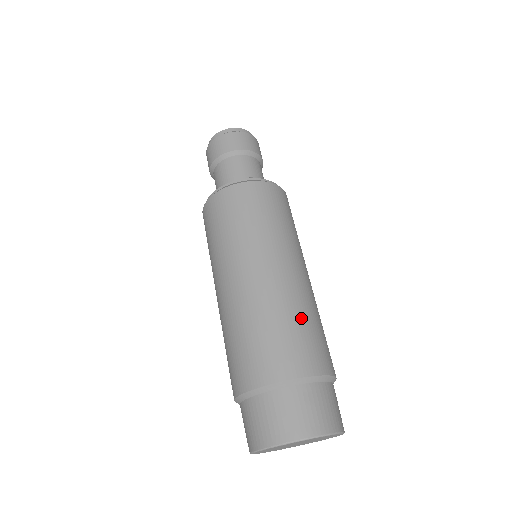
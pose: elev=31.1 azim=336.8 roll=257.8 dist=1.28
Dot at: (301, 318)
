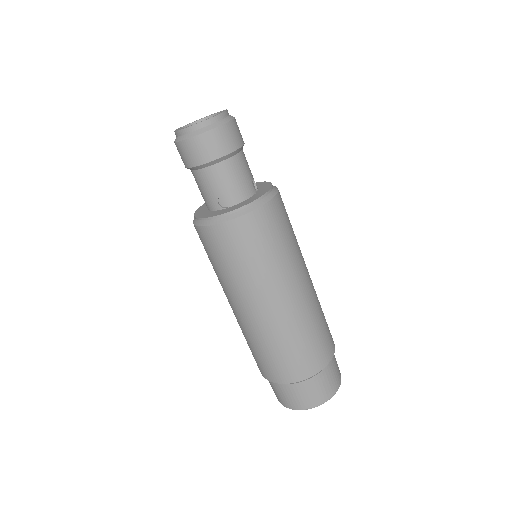
Dot at: occluded
